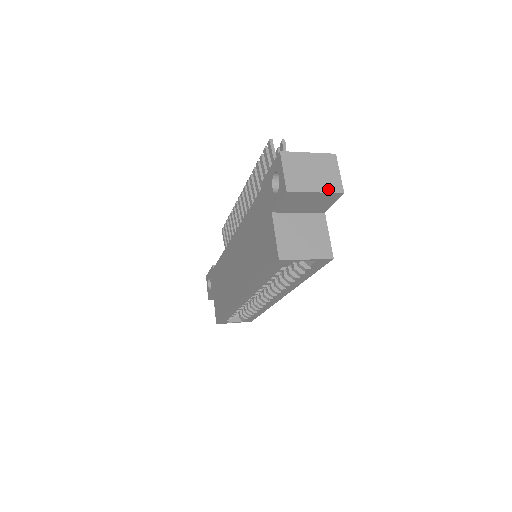
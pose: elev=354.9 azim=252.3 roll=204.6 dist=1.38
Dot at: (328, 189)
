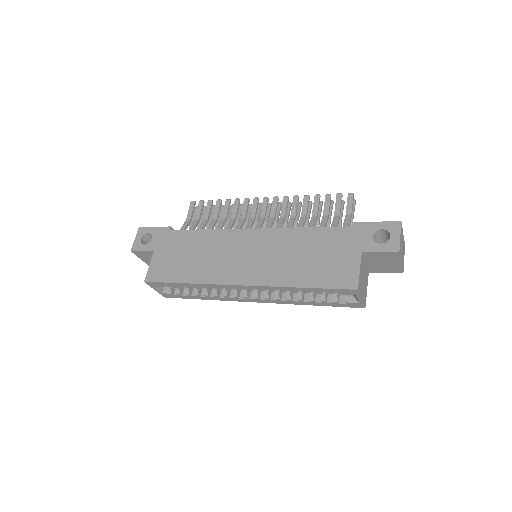
Dot at: occluded
